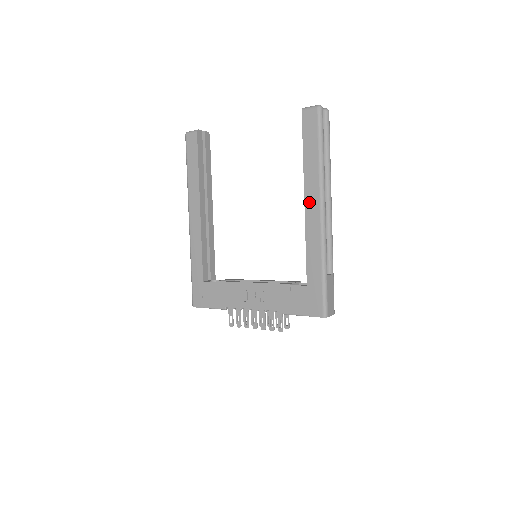
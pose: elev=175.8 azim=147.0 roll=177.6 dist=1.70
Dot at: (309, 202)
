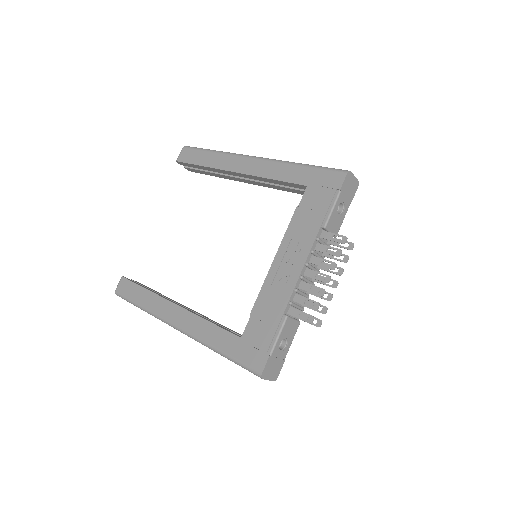
Dot at: (238, 167)
